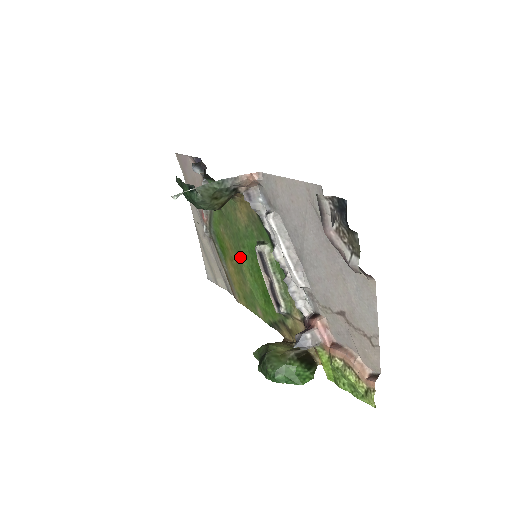
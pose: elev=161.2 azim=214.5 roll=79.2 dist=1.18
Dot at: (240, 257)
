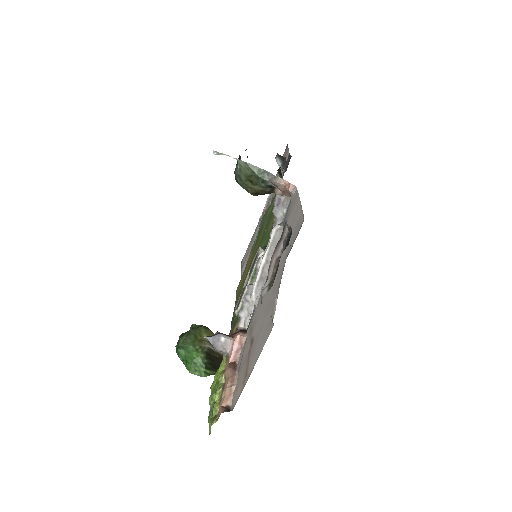
Dot at: occluded
